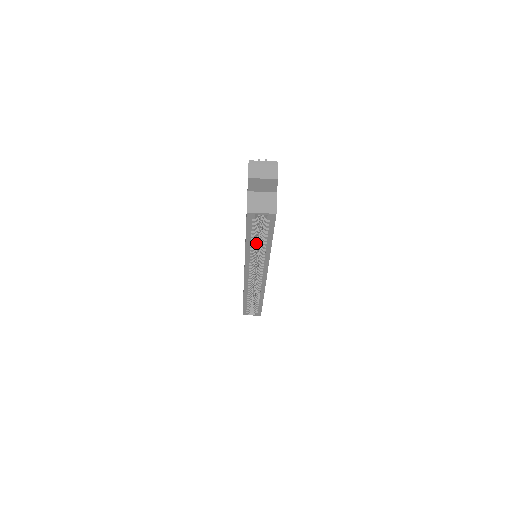
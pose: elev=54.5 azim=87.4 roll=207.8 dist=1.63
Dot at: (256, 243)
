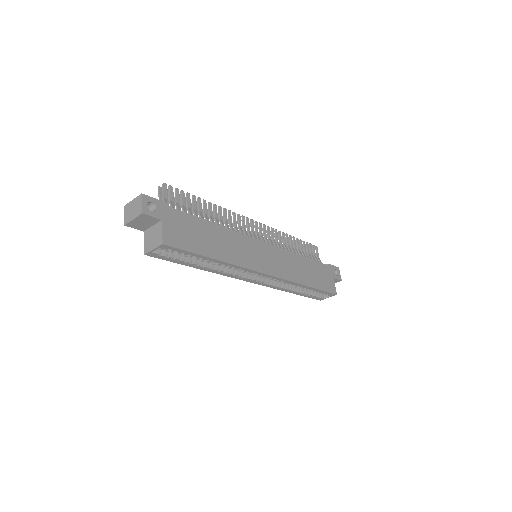
Dot at: occluded
